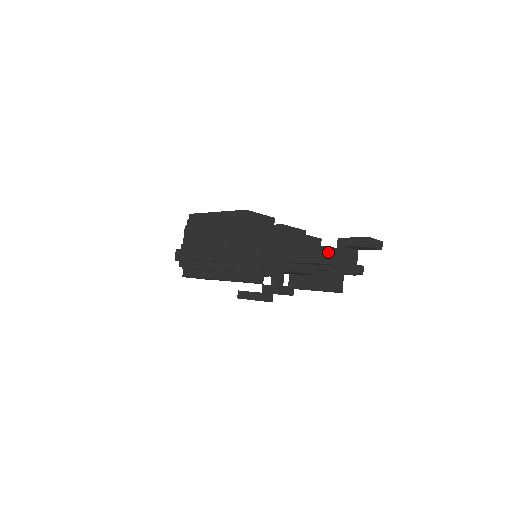
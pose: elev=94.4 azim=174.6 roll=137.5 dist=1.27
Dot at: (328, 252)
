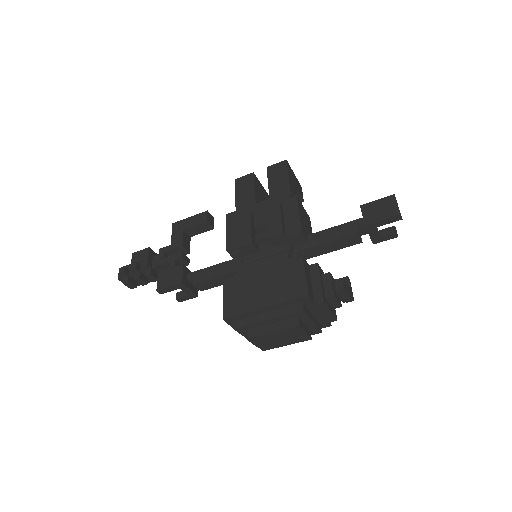
Dot at: (359, 237)
